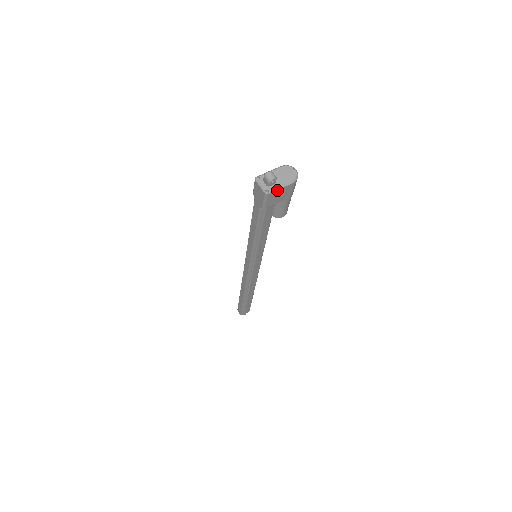
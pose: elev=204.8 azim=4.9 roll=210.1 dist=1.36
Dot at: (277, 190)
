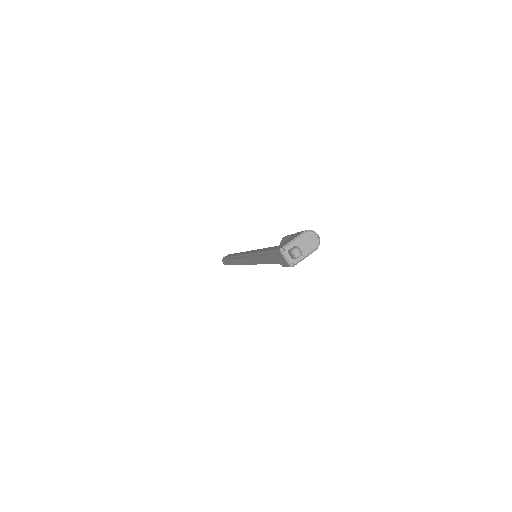
Dot at: (301, 260)
